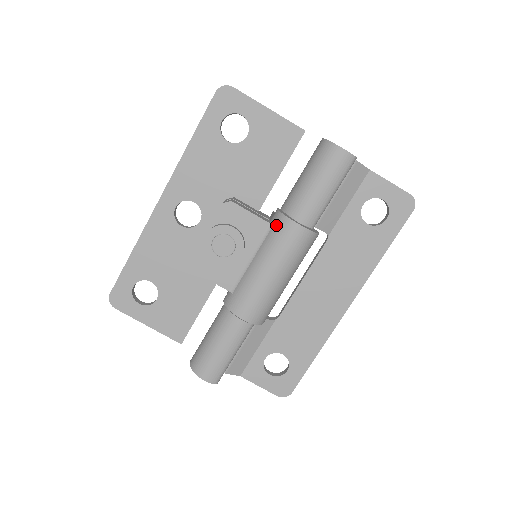
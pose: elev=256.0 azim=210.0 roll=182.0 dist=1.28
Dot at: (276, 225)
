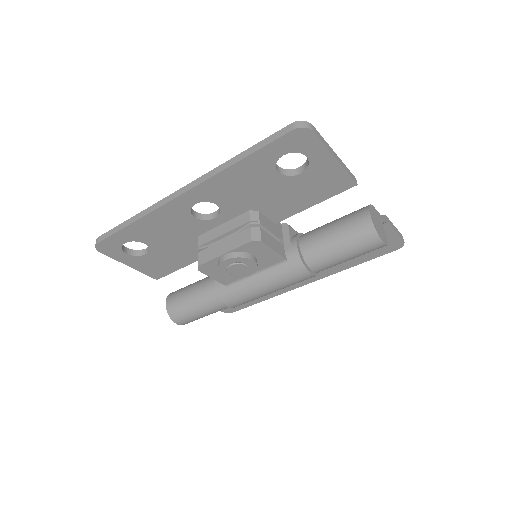
Dot at: (291, 265)
